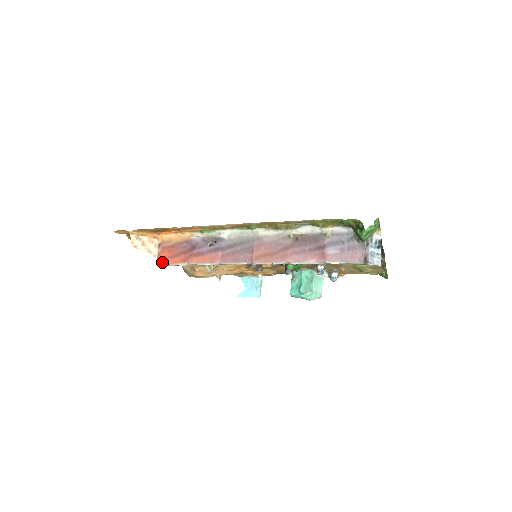
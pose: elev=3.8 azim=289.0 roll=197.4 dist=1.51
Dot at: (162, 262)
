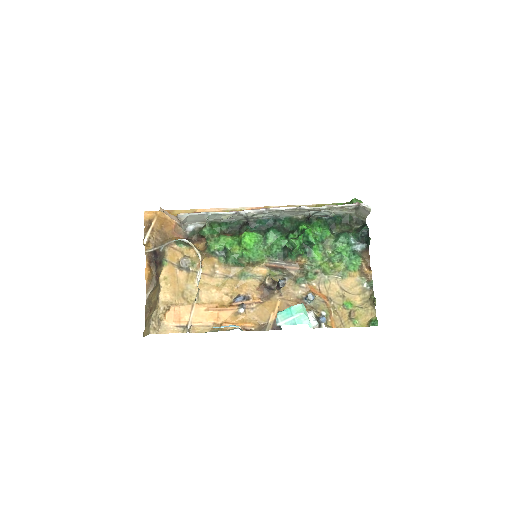
Dot at: (182, 214)
